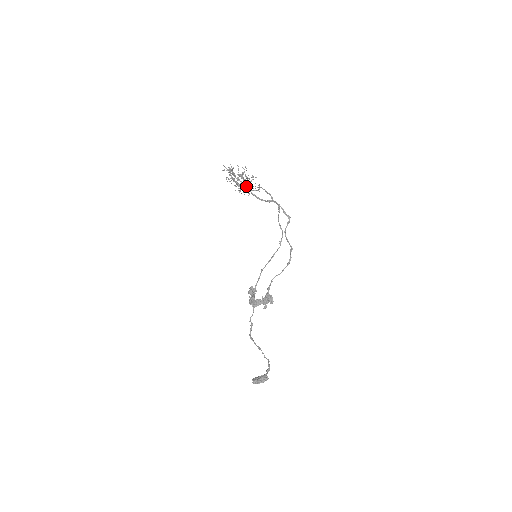
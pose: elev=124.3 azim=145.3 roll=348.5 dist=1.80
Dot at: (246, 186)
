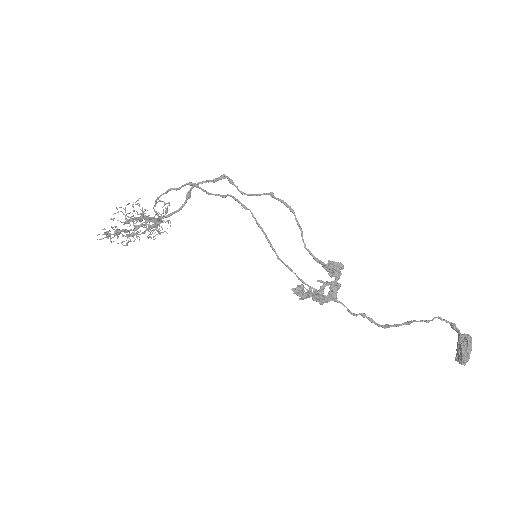
Dot at: (146, 221)
